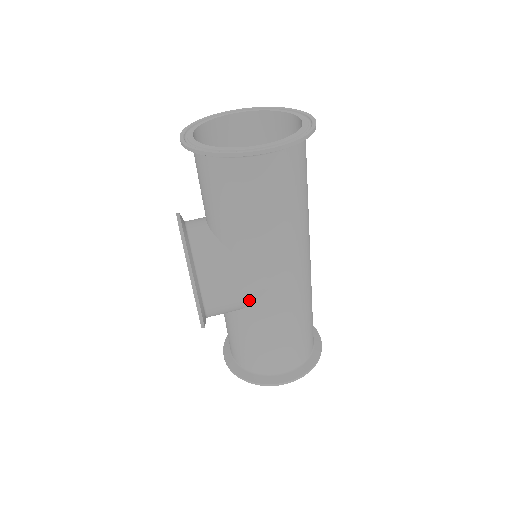
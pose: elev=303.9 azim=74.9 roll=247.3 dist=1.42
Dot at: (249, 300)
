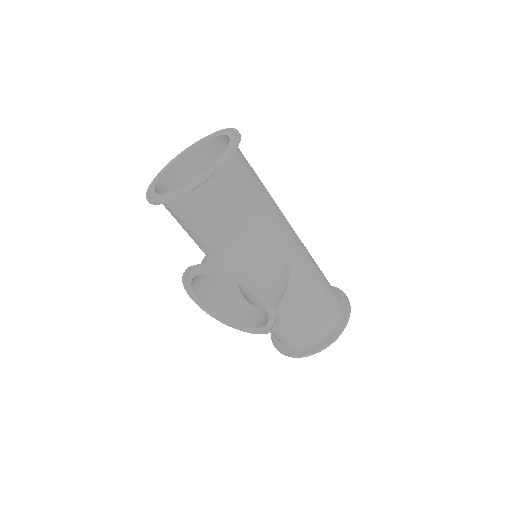
Dot at: (287, 277)
